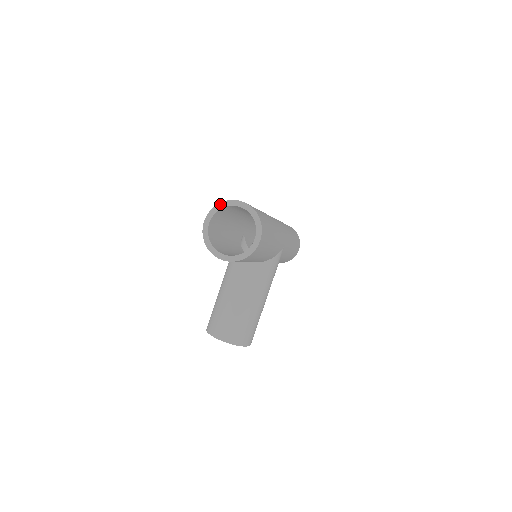
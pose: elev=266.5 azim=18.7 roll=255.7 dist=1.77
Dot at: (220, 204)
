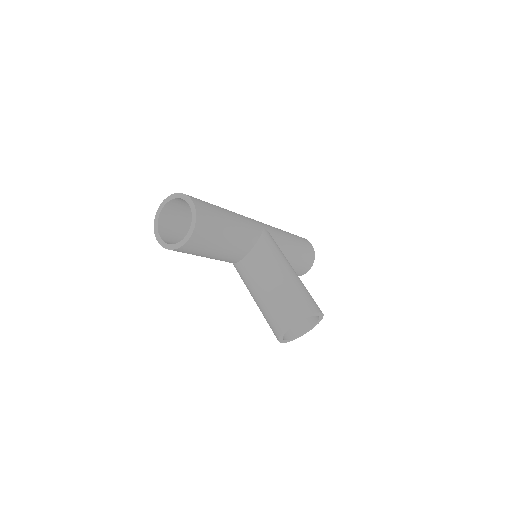
Dot at: (155, 219)
